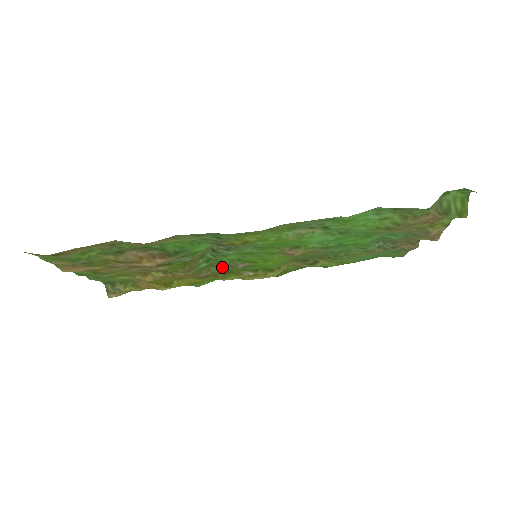
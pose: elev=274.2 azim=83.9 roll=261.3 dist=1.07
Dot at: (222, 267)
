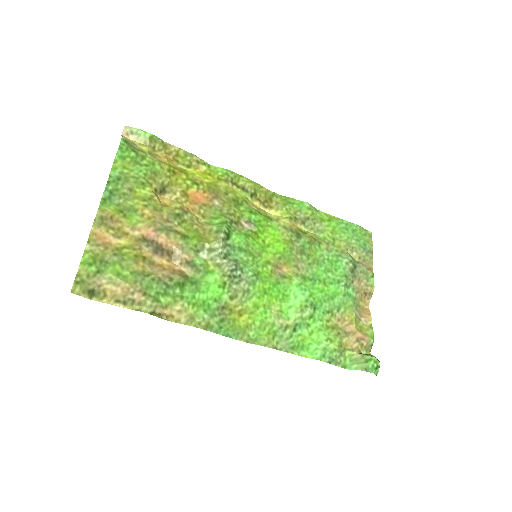
Dot at: (233, 213)
